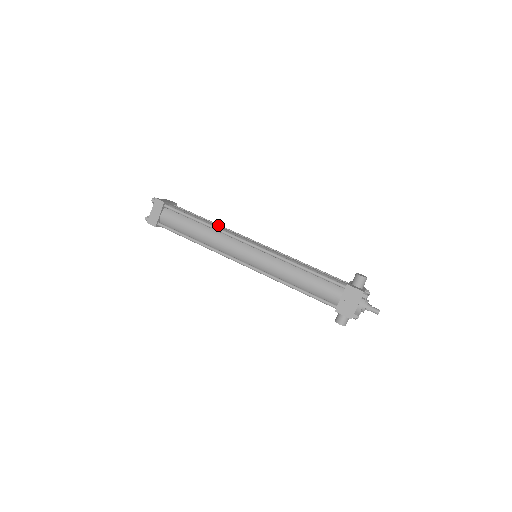
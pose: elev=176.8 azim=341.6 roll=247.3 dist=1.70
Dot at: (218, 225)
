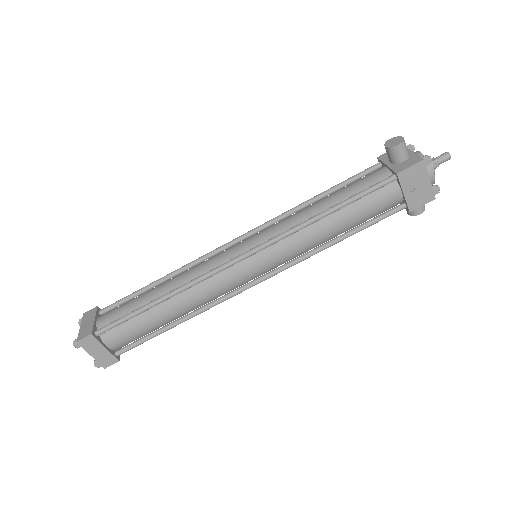
Dot at: (172, 274)
